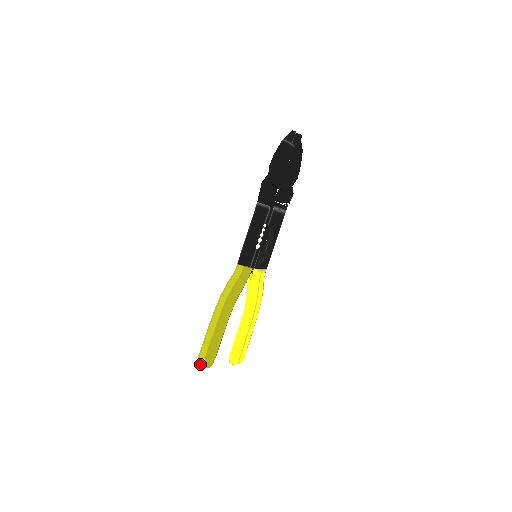
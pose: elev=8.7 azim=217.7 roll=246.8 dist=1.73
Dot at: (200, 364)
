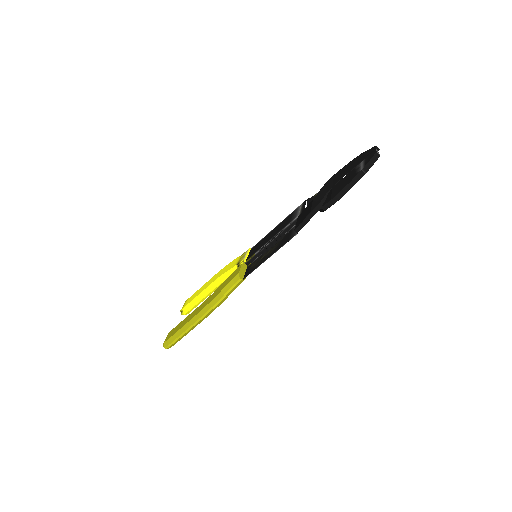
Dot at: (168, 348)
